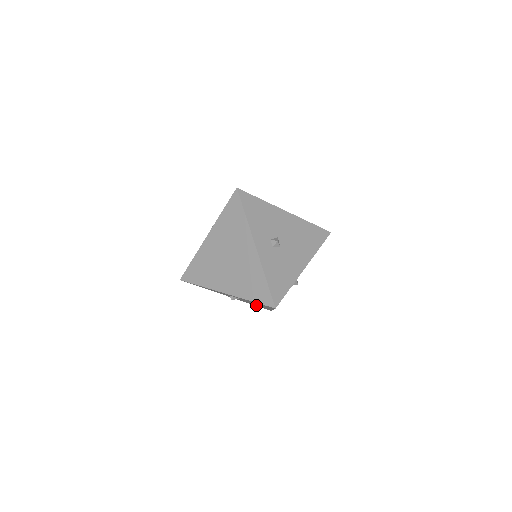
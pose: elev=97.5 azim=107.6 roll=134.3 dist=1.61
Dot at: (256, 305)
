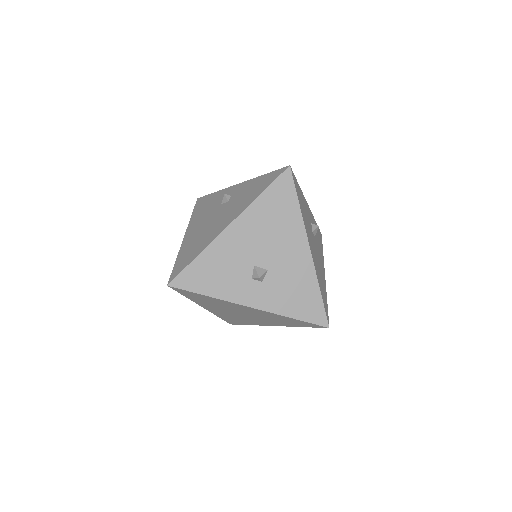
Dot at: occluded
